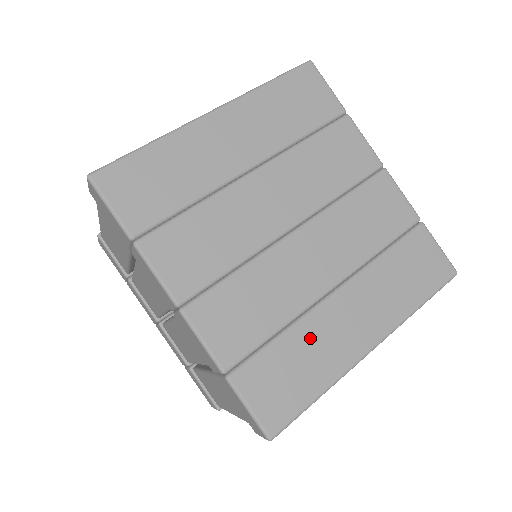
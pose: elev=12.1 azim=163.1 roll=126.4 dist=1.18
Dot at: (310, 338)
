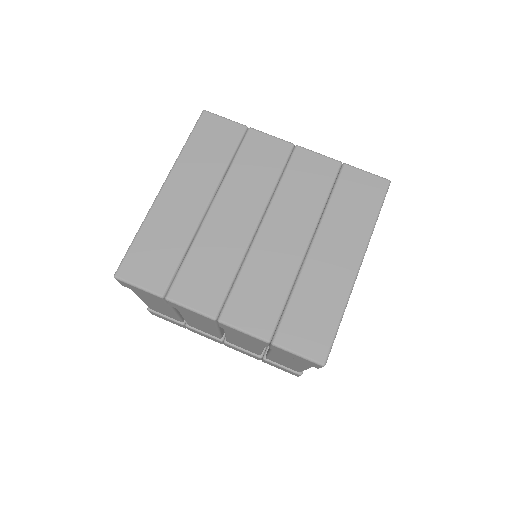
Dot at: (312, 287)
